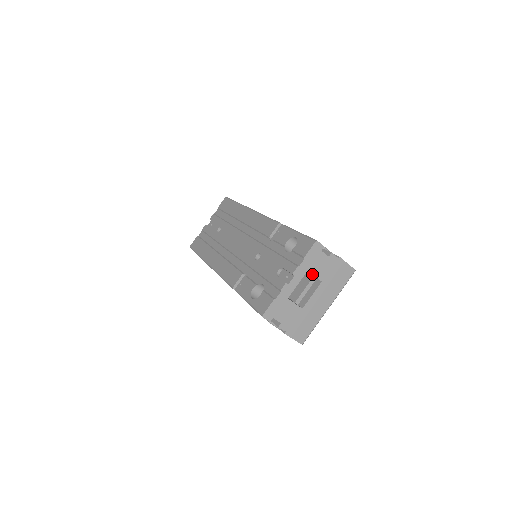
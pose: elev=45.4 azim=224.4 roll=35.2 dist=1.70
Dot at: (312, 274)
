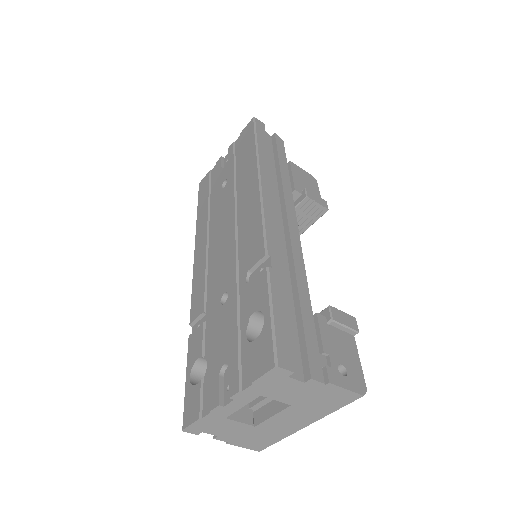
Dot at: (270, 398)
